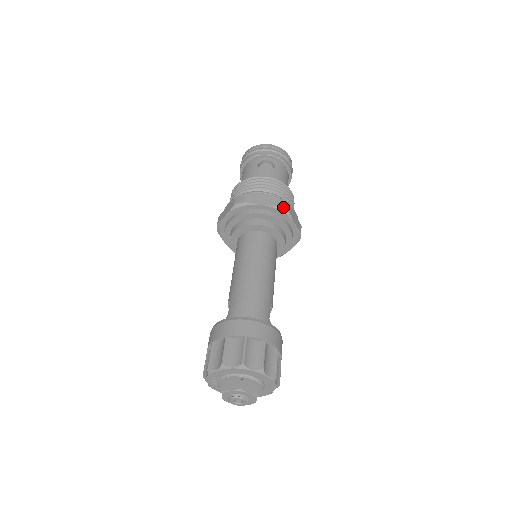
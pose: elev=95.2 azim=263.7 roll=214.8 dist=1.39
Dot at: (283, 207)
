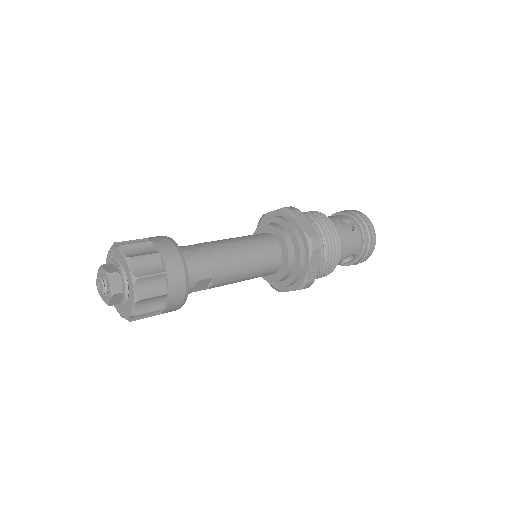
Dot at: (312, 242)
